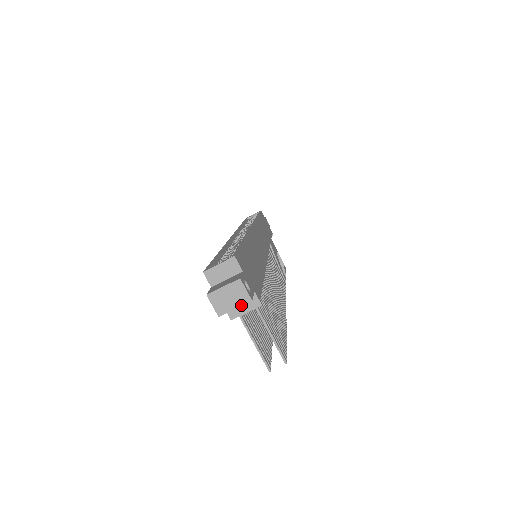
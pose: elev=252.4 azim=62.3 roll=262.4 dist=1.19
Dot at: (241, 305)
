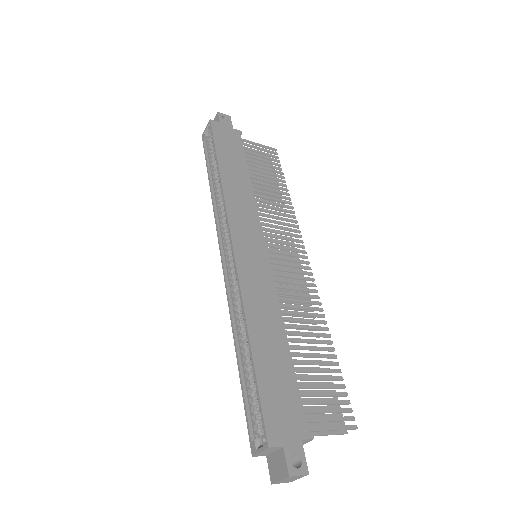
Dot at: occluded
